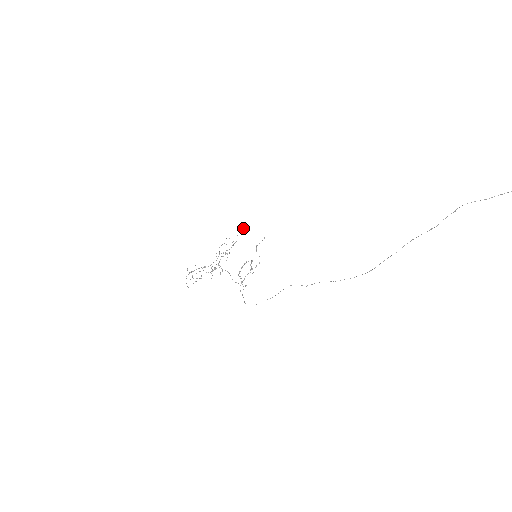
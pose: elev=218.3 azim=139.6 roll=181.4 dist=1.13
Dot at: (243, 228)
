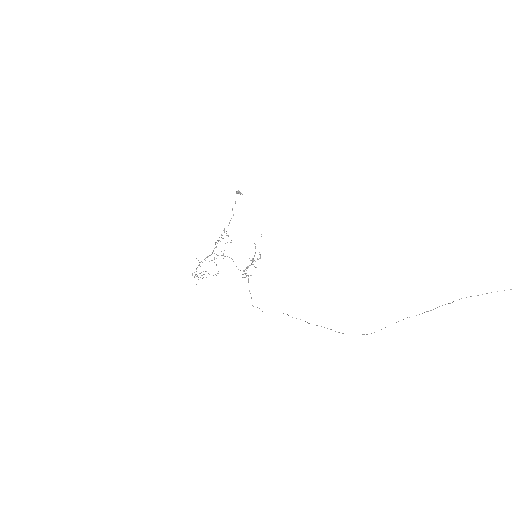
Dot at: (237, 193)
